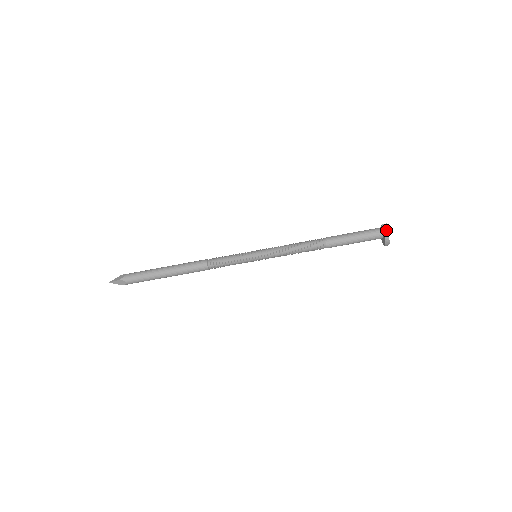
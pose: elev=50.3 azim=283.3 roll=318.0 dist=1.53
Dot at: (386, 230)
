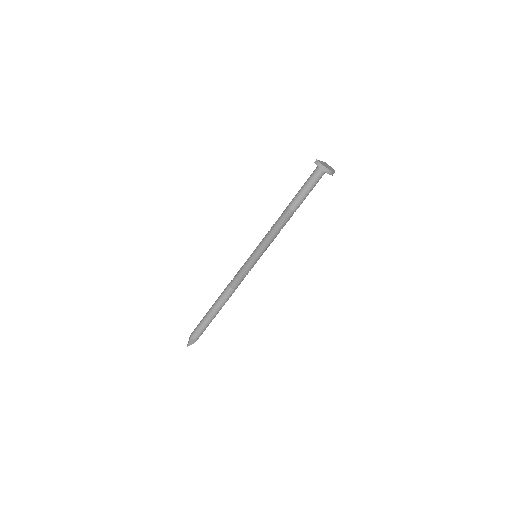
Dot at: (319, 164)
